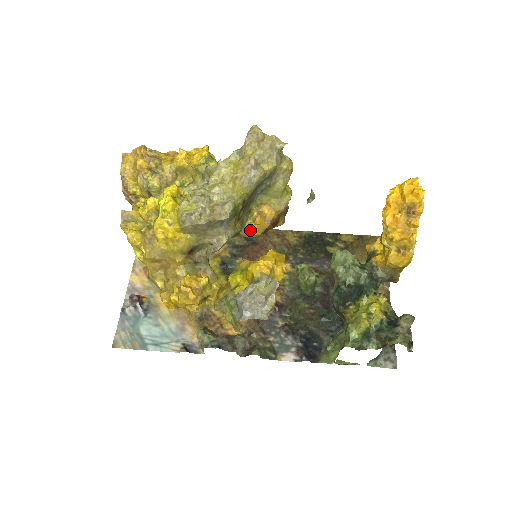
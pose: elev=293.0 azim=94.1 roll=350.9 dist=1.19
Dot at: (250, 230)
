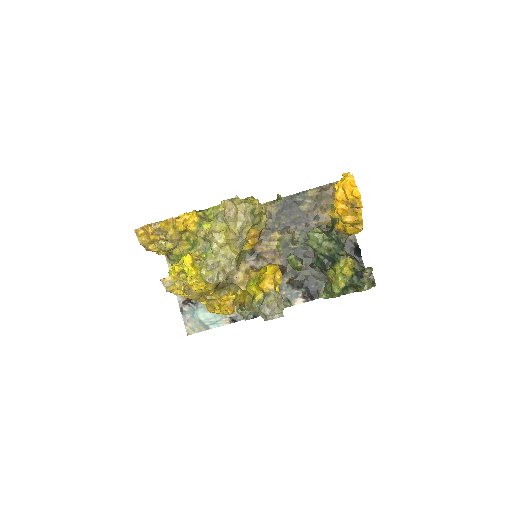
Dot at: (247, 248)
